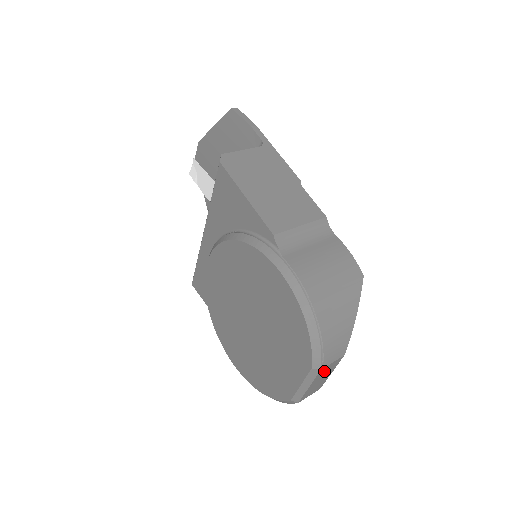
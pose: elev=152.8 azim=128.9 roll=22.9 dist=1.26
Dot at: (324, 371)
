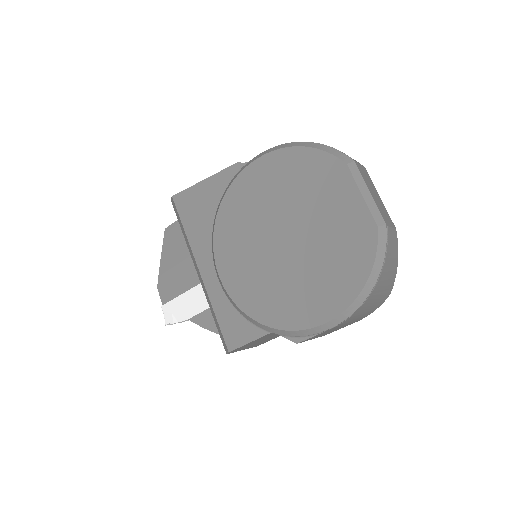
Dot at: (363, 174)
